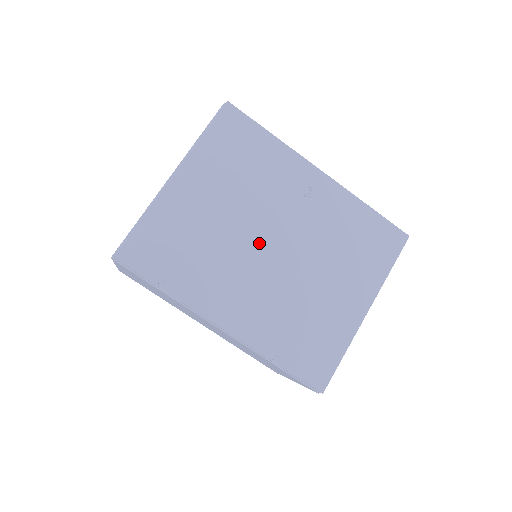
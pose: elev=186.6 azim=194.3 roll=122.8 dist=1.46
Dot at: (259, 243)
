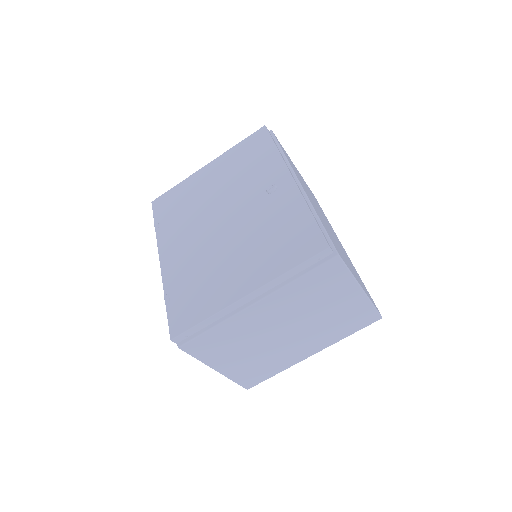
Dot at: (216, 215)
